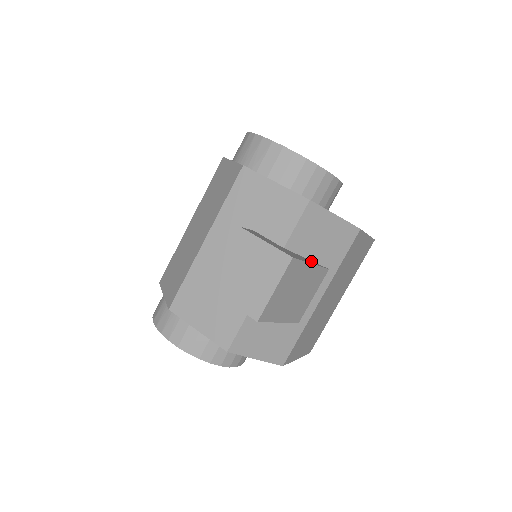
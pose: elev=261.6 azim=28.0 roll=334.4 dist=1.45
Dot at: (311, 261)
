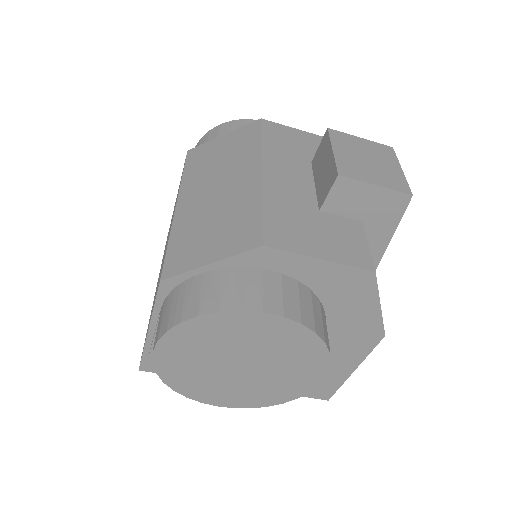
Dot at: occluded
